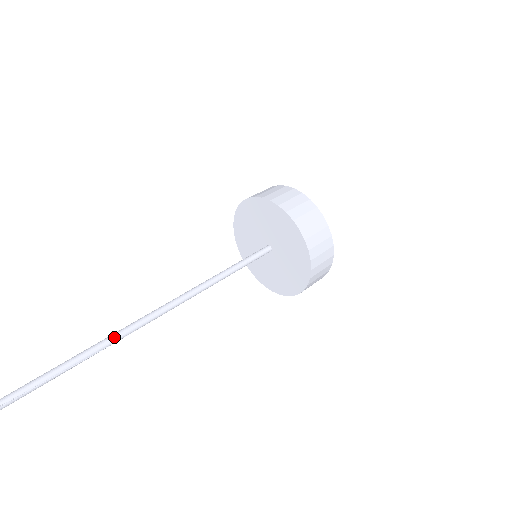
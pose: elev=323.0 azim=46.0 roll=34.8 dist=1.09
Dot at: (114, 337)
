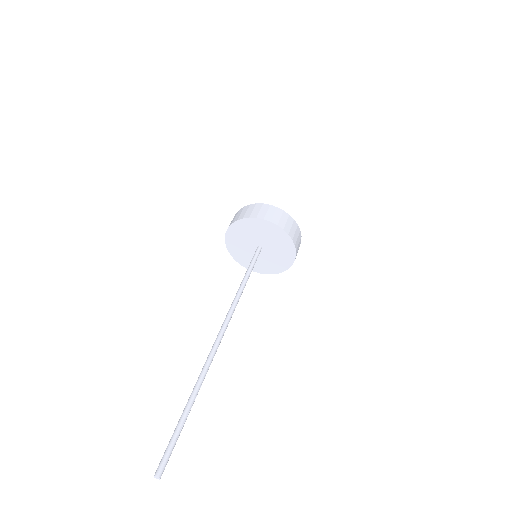
Dot at: (219, 342)
